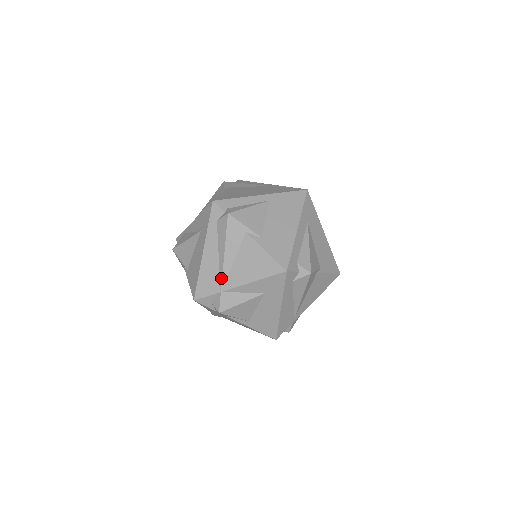
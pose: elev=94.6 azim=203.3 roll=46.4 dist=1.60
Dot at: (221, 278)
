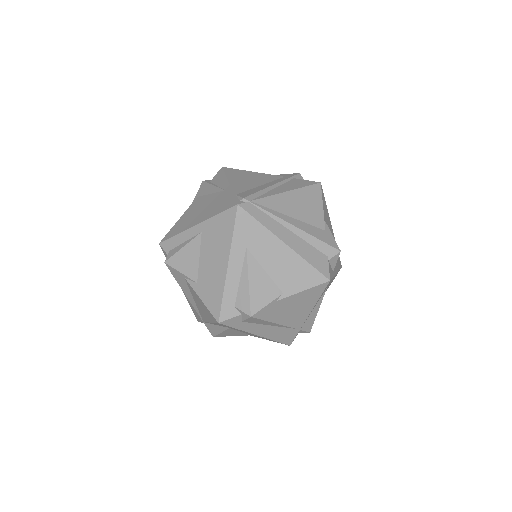
Dot at: occluded
